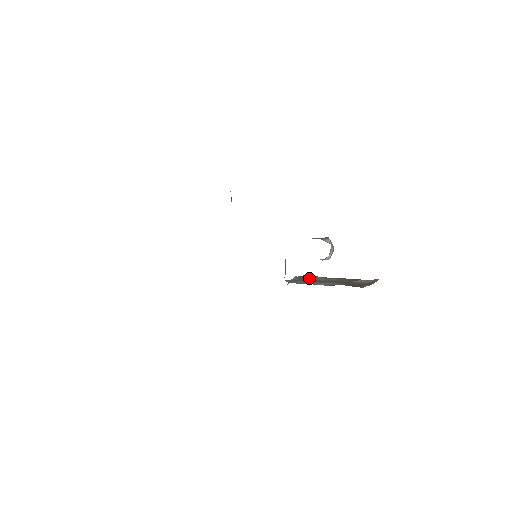
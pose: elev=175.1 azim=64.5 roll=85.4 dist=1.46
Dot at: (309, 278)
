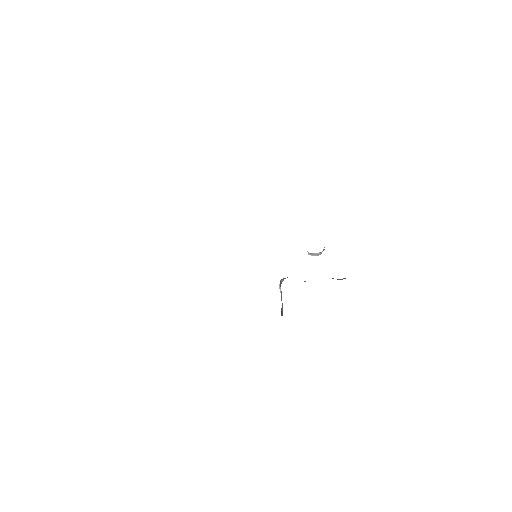
Dot at: occluded
